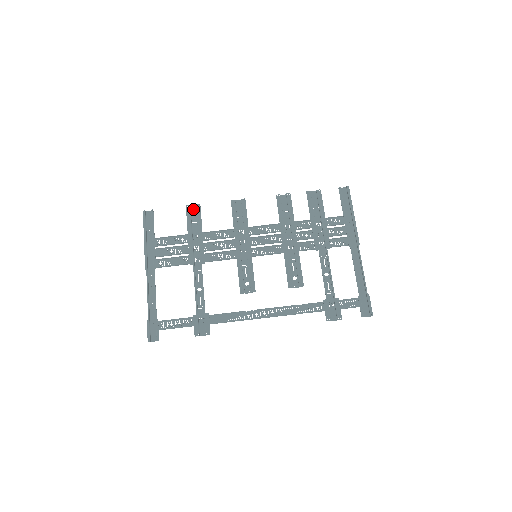
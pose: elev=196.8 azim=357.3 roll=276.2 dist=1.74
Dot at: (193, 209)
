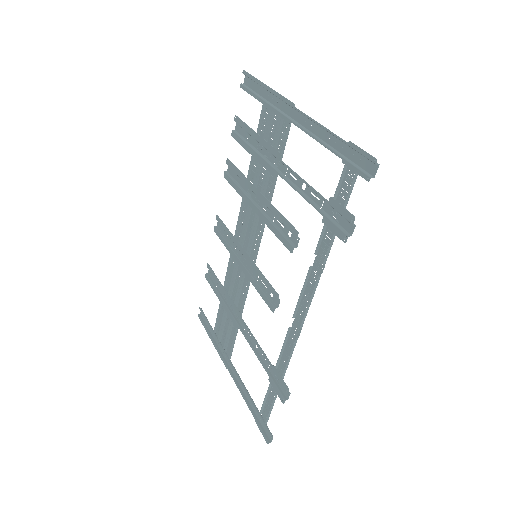
Dot at: (210, 273)
